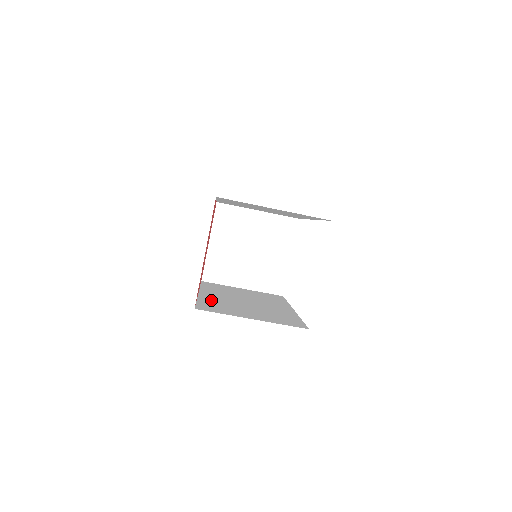
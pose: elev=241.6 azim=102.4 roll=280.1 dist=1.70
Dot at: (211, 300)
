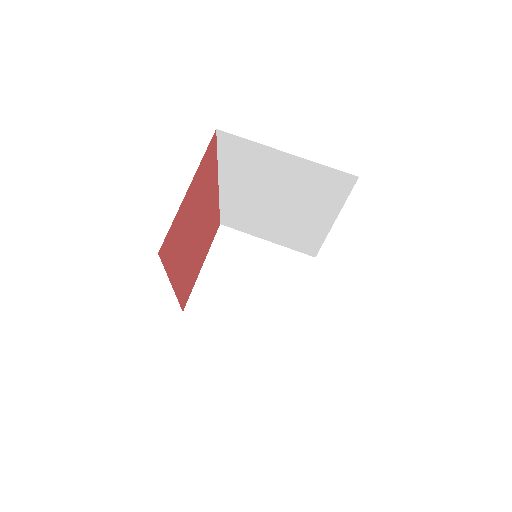
Dot at: occluded
